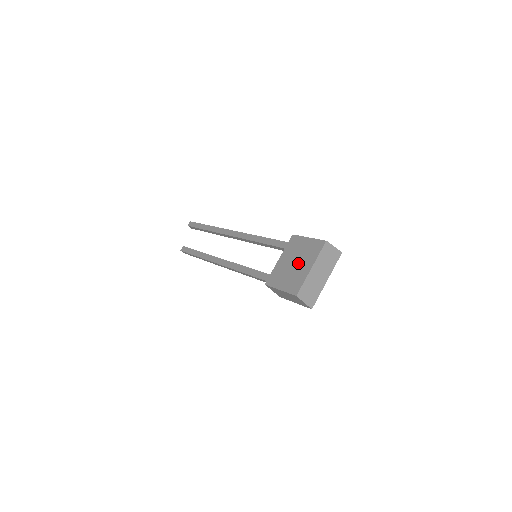
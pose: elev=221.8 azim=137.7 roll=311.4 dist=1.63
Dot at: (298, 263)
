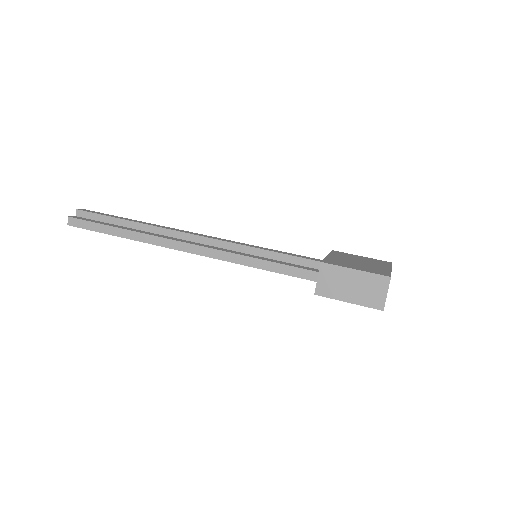
Dot at: (366, 263)
